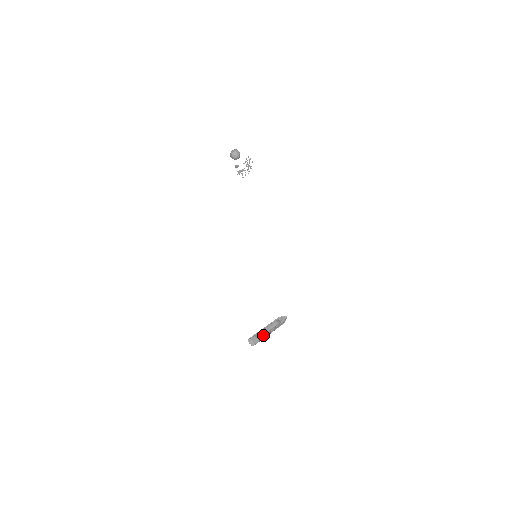
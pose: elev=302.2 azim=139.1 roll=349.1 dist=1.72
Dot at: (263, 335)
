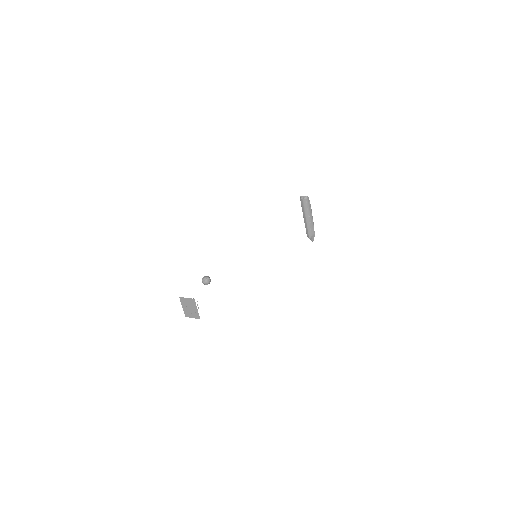
Dot at: (310, 207)
